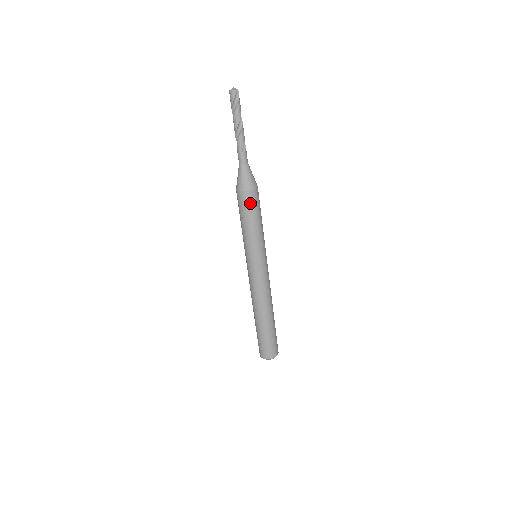
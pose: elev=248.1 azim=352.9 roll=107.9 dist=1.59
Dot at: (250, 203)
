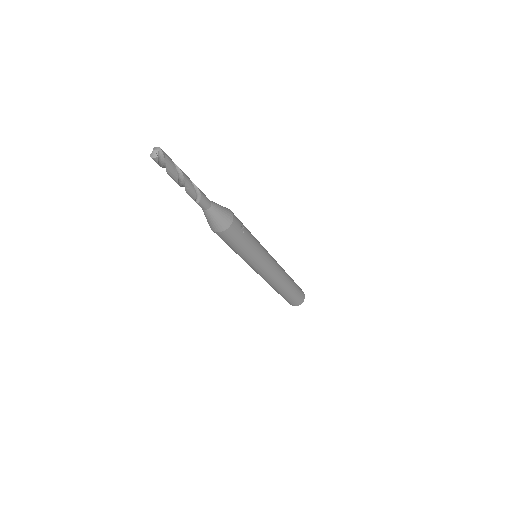
Dot at: (224, 239)
